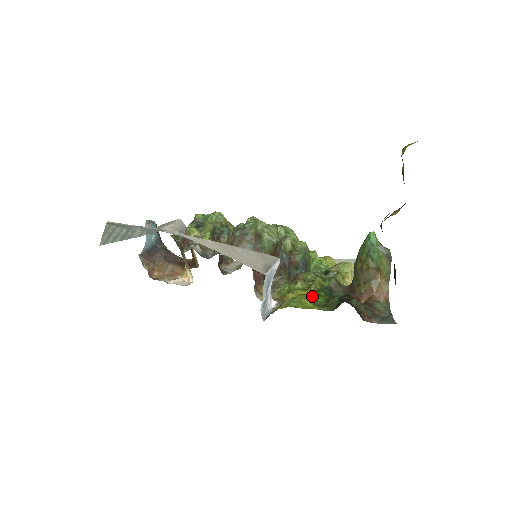
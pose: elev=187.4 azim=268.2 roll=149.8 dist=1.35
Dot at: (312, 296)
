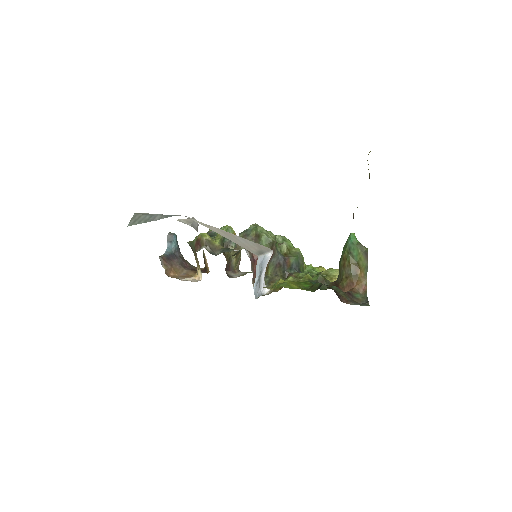
Dot at: (299, 283)
